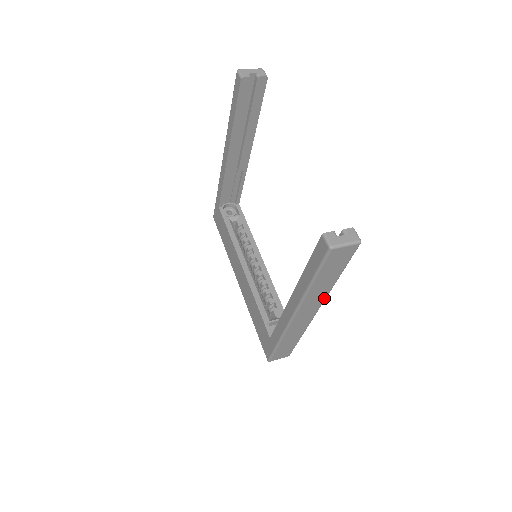
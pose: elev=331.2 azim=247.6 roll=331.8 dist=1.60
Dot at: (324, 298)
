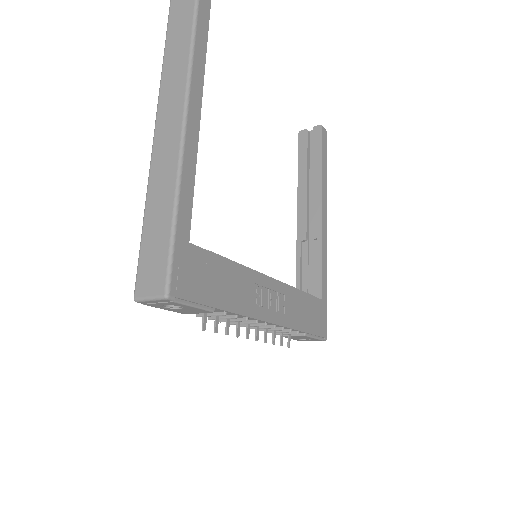
Dot at: (185, 85)
